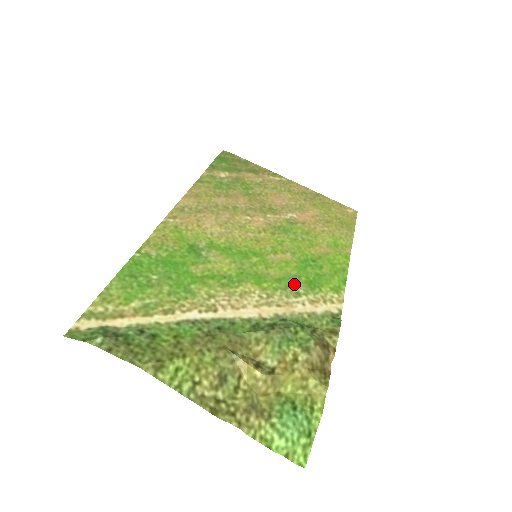
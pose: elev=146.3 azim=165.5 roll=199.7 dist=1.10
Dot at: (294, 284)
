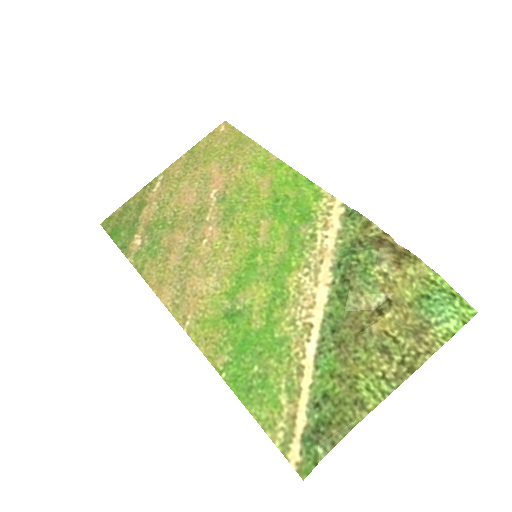
Dot at: (300, 234)
